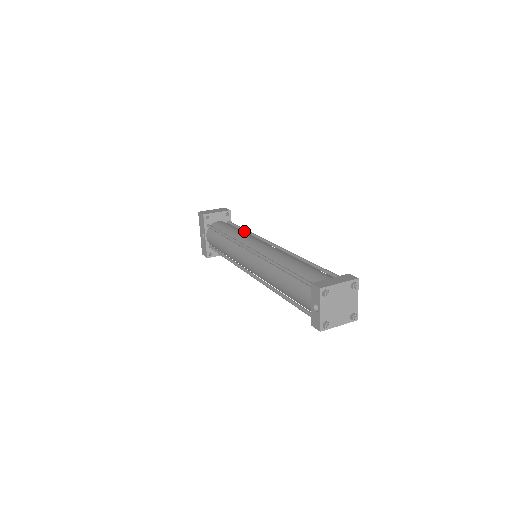
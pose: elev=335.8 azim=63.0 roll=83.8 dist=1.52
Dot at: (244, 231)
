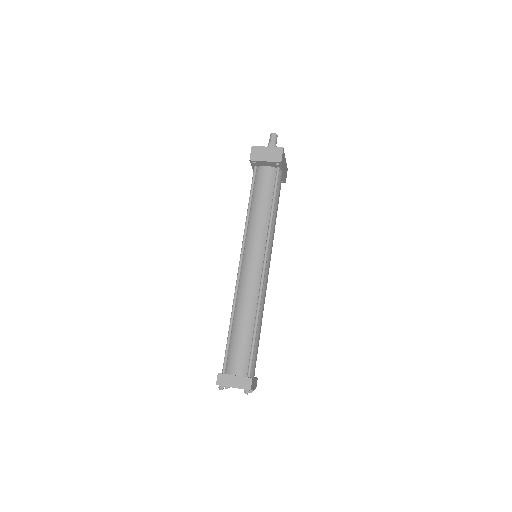
Dot at: (270, 210)
